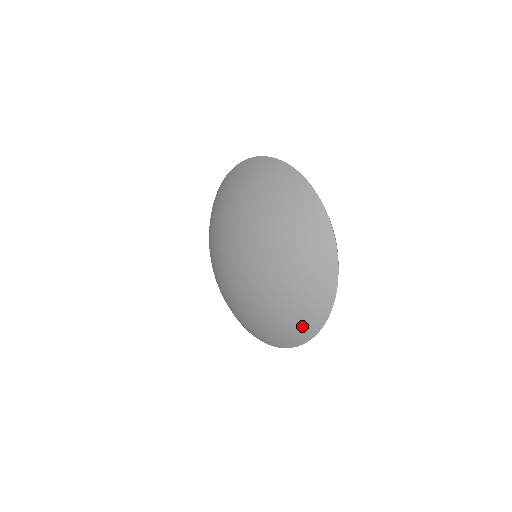
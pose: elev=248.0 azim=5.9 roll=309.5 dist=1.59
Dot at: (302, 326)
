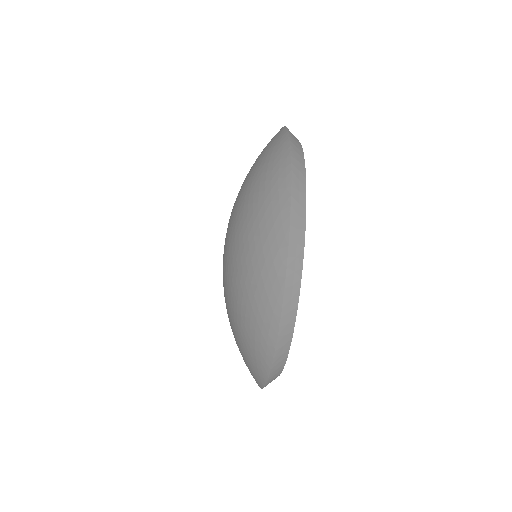
Dot at: (260, 326)
